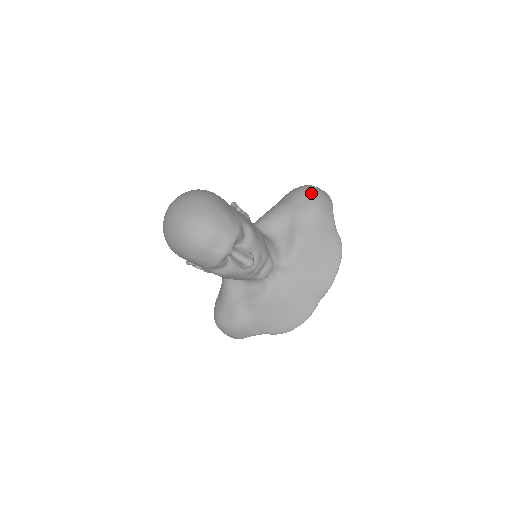
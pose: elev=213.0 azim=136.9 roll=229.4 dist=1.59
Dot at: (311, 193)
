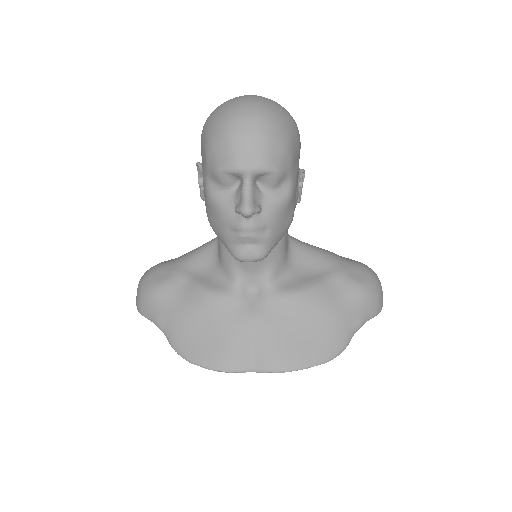
Dot at: (372, 277)
